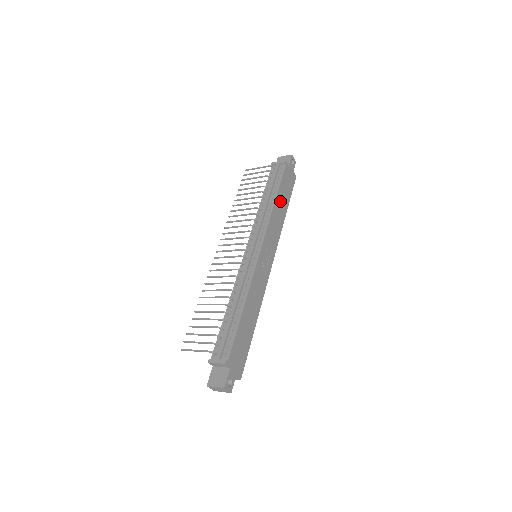
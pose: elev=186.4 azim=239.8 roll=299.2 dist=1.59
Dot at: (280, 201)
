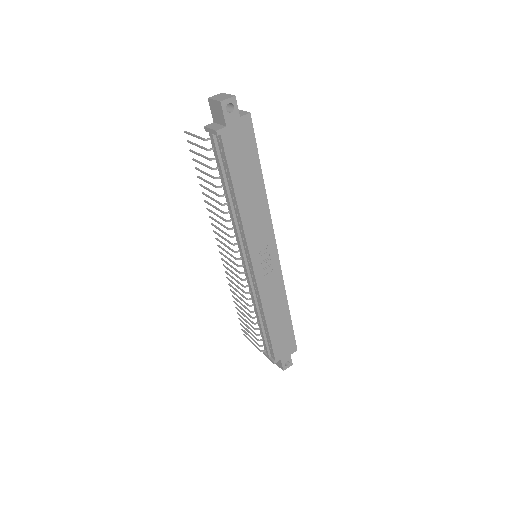
Dot at: (245, 189)
